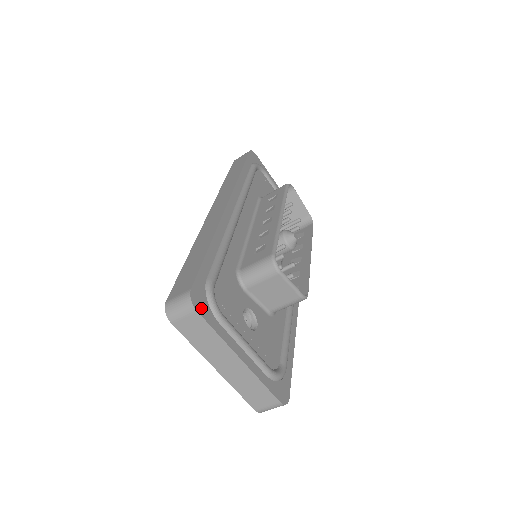
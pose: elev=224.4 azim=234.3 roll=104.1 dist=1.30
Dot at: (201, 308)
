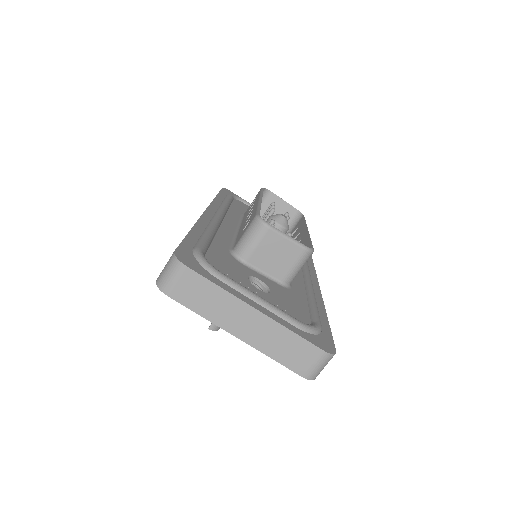
Dot at: (191, 265)
